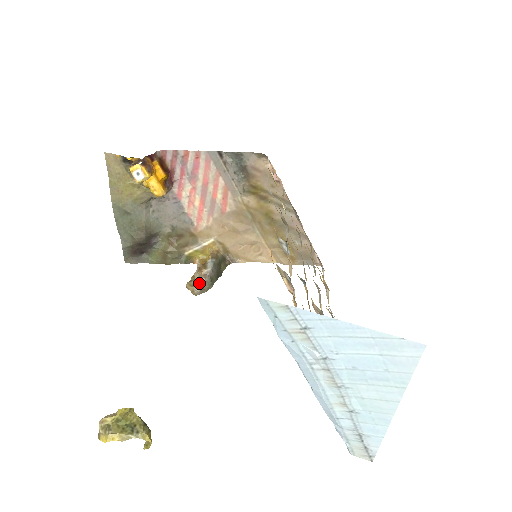
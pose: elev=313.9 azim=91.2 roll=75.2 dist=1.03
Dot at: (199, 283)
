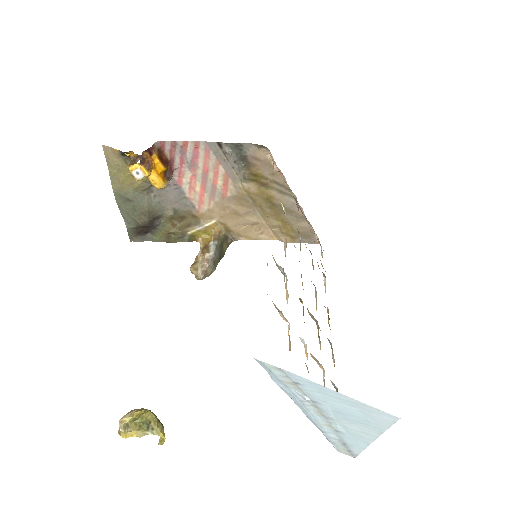
Dot at: (202, 268)
